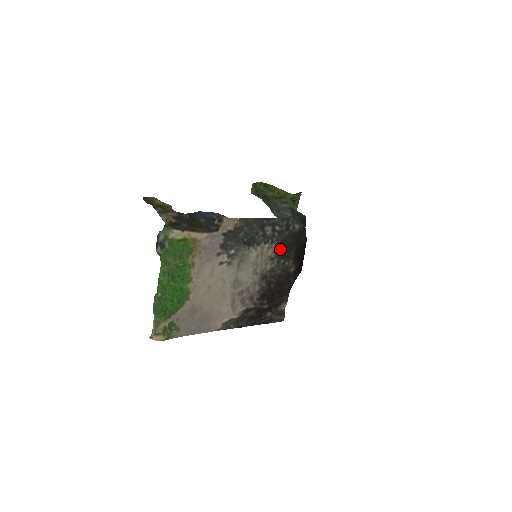
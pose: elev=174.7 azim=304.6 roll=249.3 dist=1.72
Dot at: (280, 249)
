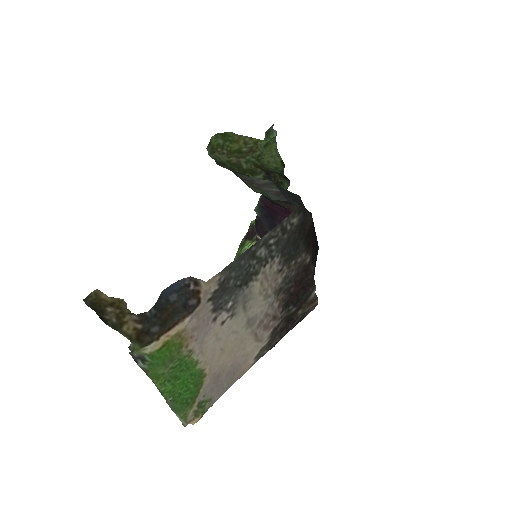
Dot at: (285, 255)
